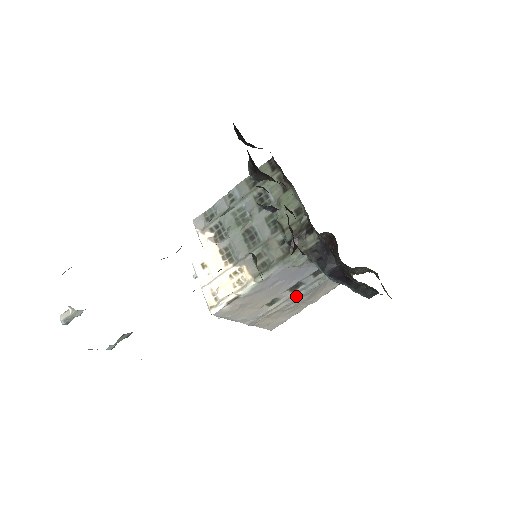
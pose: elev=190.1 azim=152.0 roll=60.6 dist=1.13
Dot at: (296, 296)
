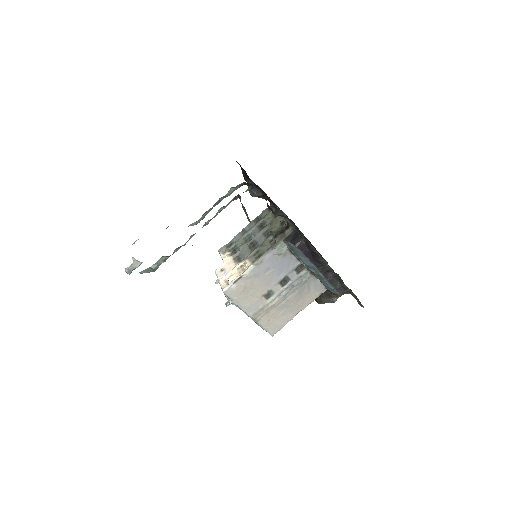
Dot at: (286, 291)
